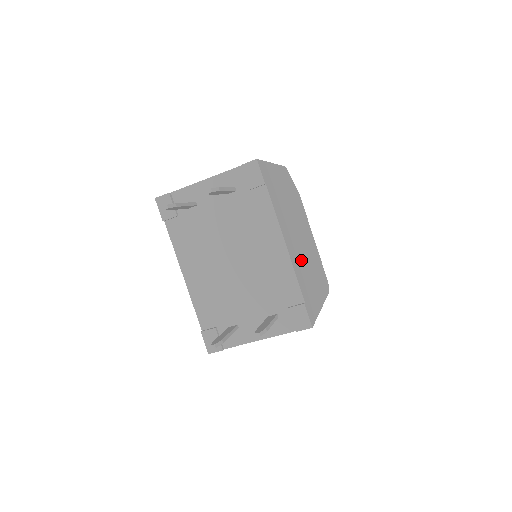
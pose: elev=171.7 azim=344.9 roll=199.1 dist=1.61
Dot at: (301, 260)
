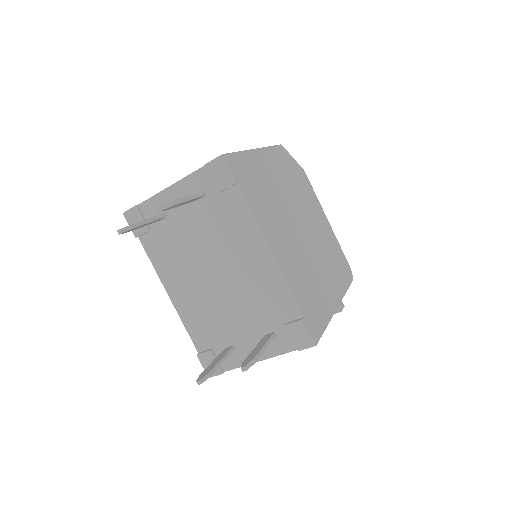
Dot at: (301, 261)
